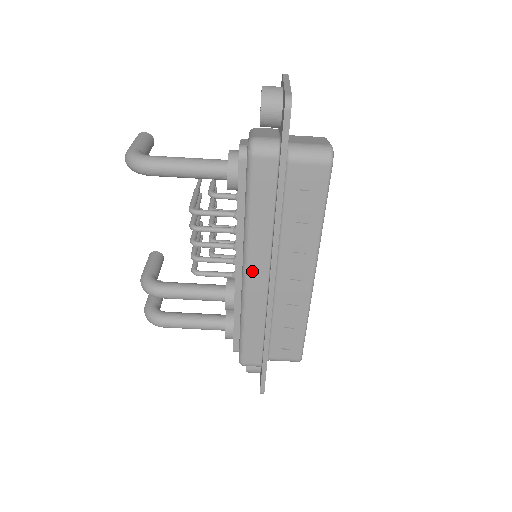
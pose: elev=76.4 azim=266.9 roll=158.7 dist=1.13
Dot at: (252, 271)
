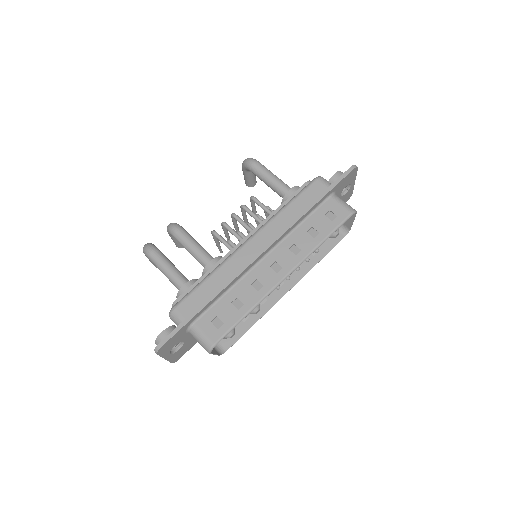
Dot at: (256, 239)
